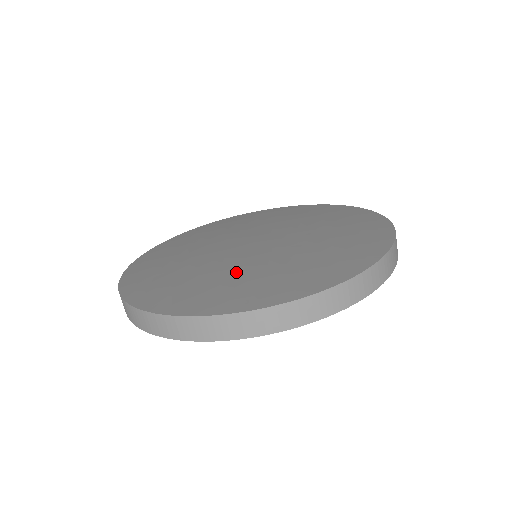
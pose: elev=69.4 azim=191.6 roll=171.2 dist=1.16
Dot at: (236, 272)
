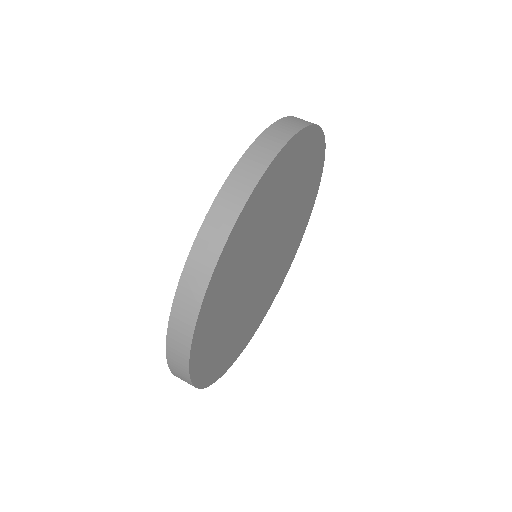
Dot at: occluded
